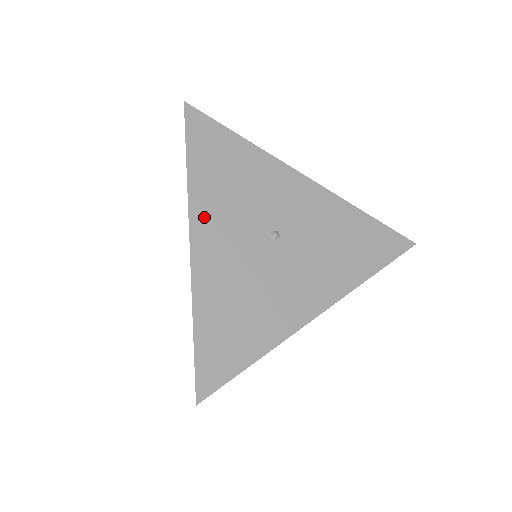
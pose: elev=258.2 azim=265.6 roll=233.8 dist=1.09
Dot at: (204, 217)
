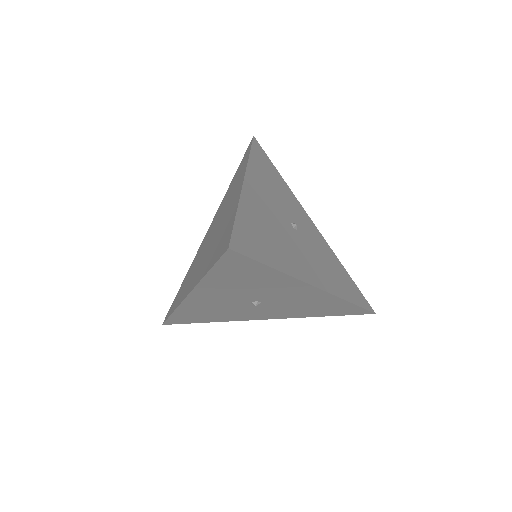
Dot at: (255, 178)
